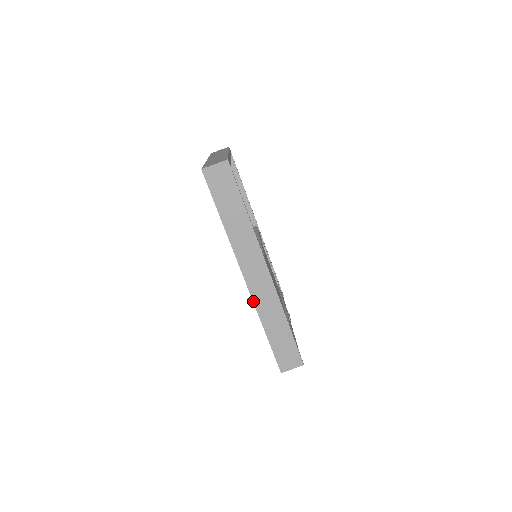
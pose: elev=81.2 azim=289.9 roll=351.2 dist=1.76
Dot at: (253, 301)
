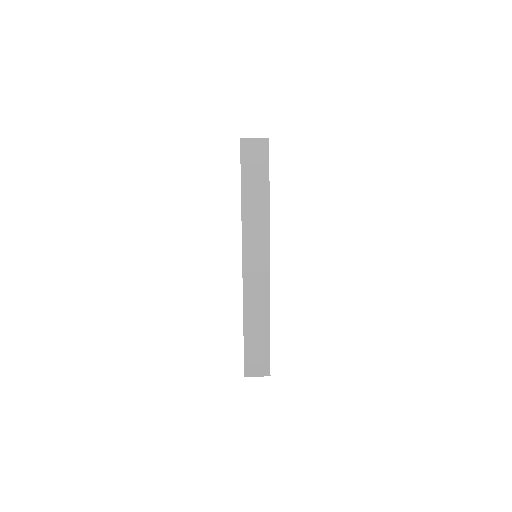
Dot at: (243, 290)
